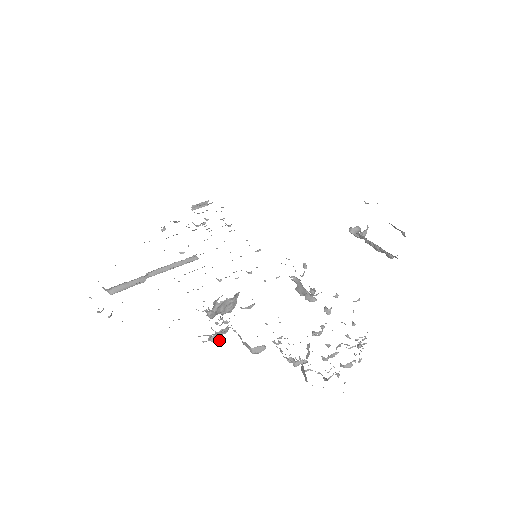
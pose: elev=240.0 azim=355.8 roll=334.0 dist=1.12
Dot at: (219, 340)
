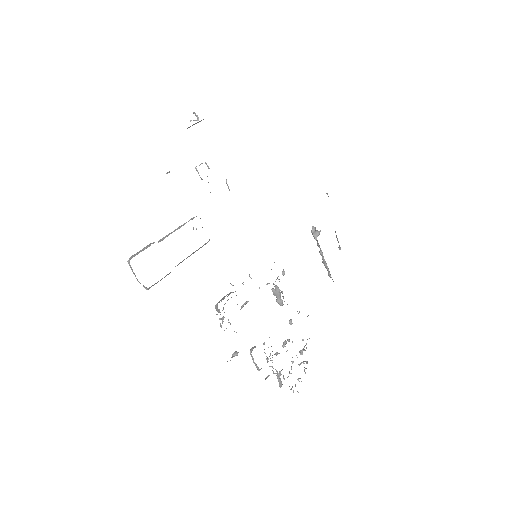
Dot at: occluded
